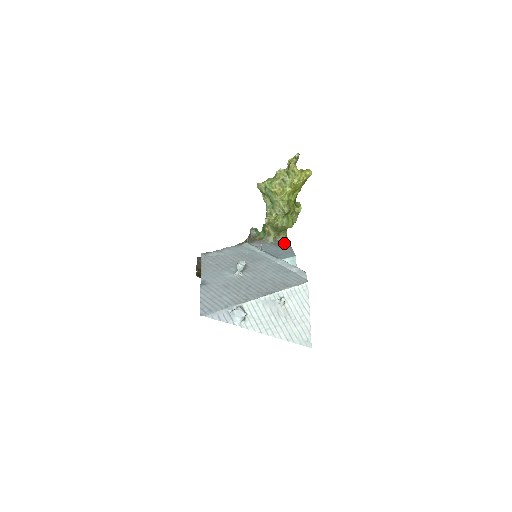
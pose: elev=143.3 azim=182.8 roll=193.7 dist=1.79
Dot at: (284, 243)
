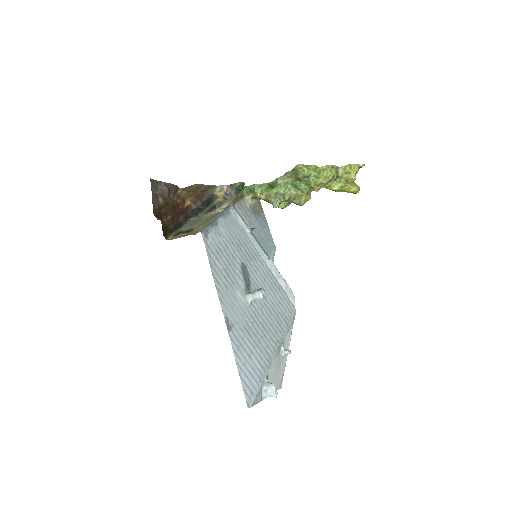
Dot at: (260, 210)
